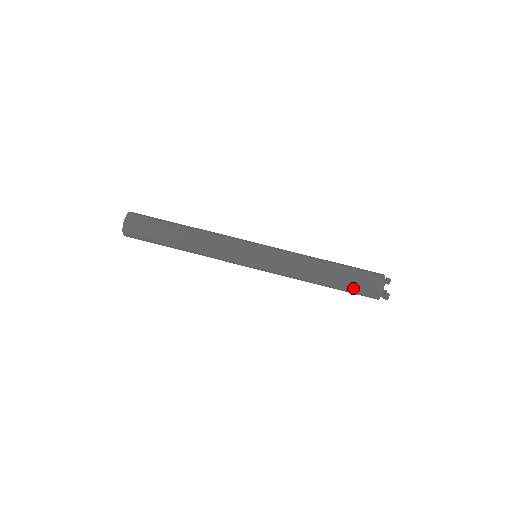
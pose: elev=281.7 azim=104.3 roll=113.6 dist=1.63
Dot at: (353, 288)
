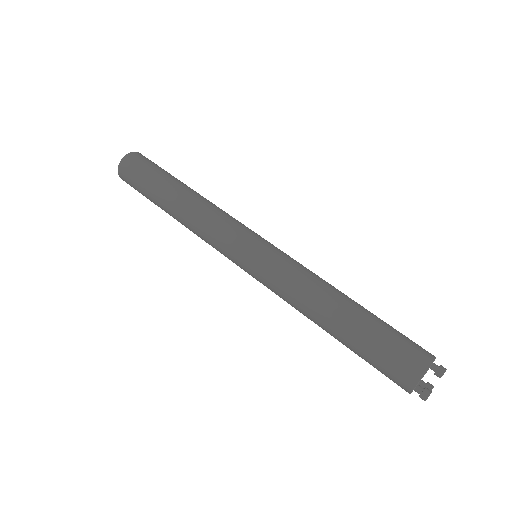
Dot at: (372, 355)
